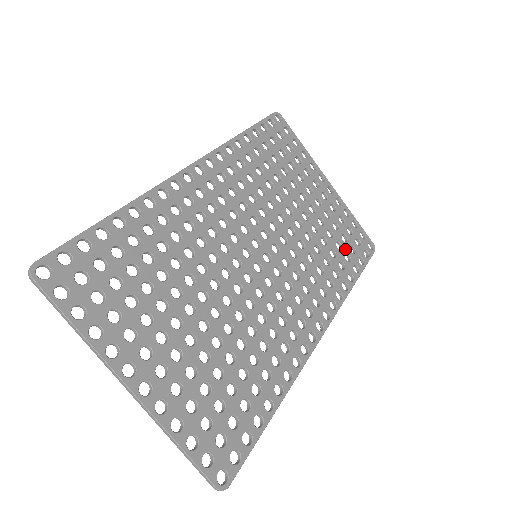
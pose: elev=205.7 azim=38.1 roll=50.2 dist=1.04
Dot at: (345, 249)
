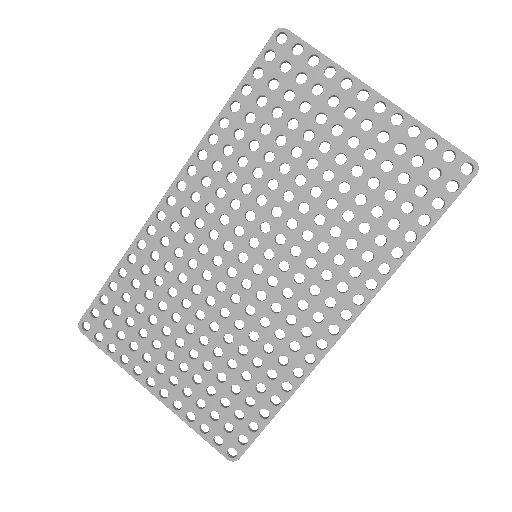
Dot at: (403, 196)
